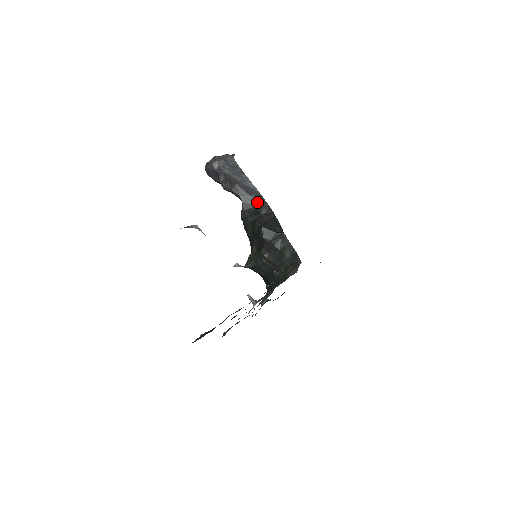
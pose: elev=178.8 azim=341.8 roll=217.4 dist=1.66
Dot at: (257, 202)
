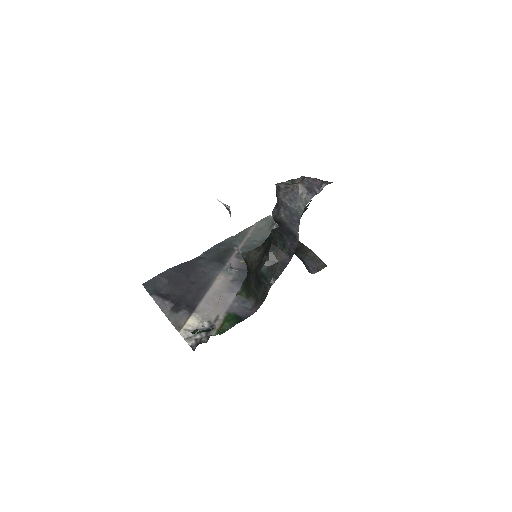
Dot at: (291, 240)
